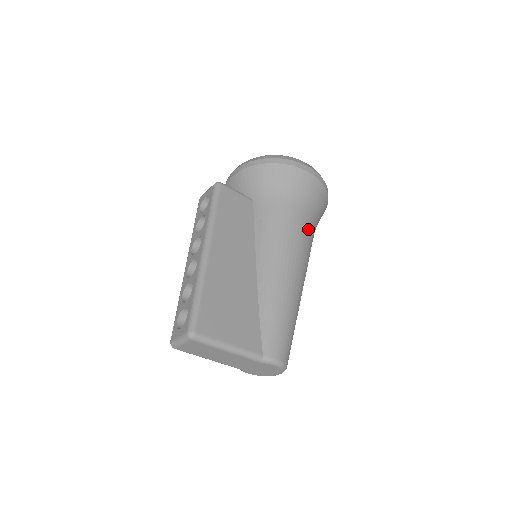
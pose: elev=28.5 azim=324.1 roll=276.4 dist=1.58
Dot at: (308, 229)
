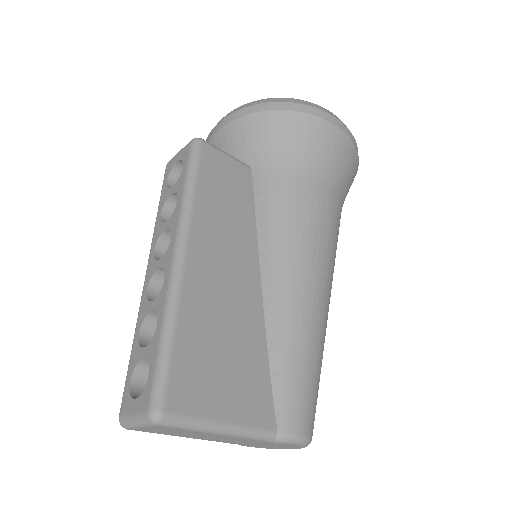
Dot at: (335, 214)
